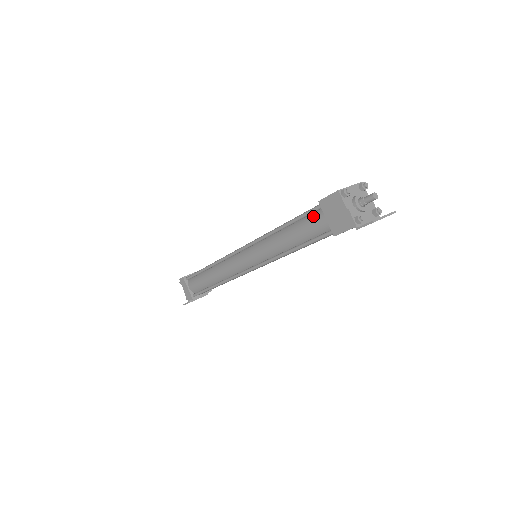
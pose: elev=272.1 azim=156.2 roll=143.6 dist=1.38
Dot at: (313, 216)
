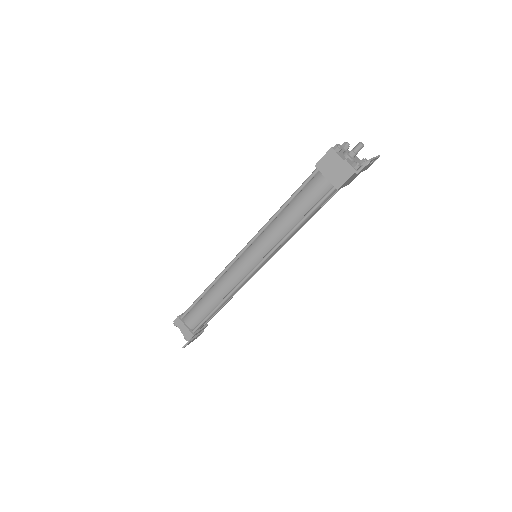
Dot at: (311, 183)
